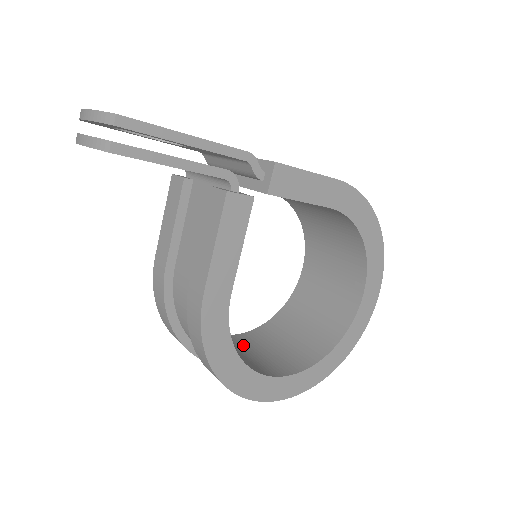
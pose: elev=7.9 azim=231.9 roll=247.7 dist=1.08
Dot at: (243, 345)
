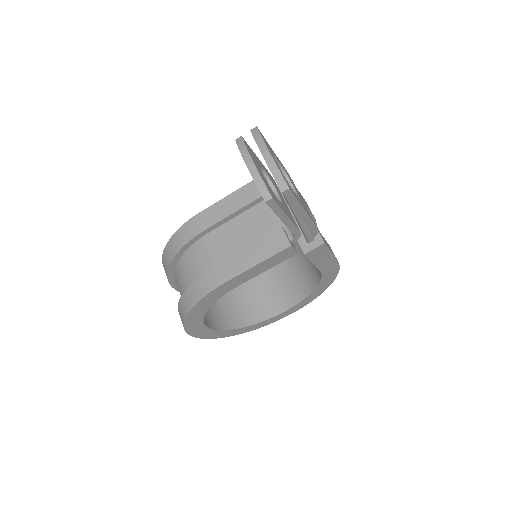
Dot at: occluded
